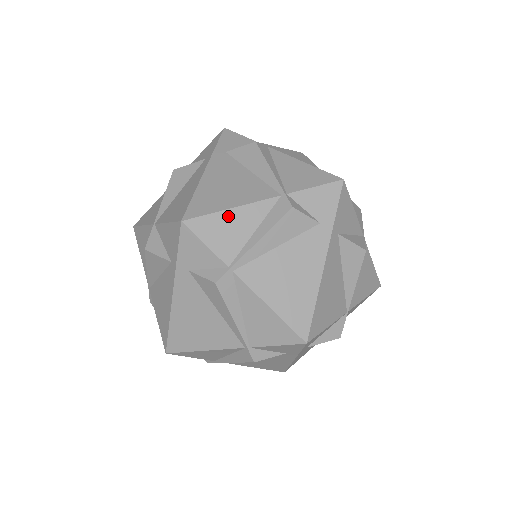
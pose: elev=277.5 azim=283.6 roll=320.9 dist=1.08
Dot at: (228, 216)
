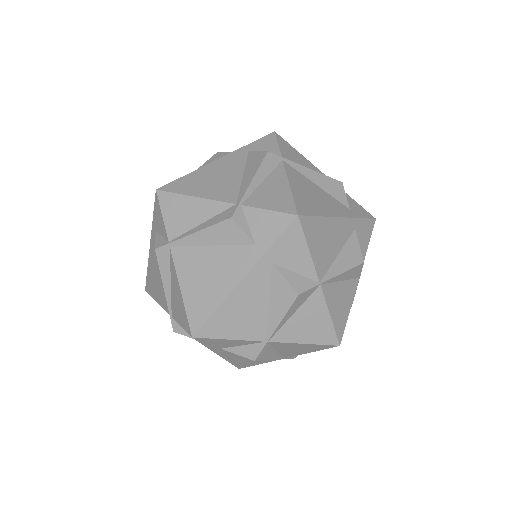
Dot at: (188, 202)
